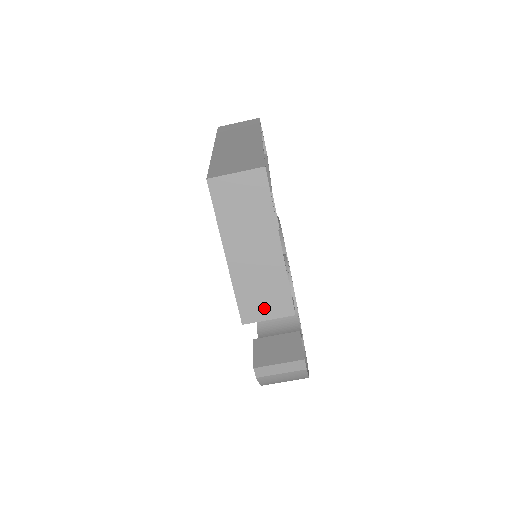
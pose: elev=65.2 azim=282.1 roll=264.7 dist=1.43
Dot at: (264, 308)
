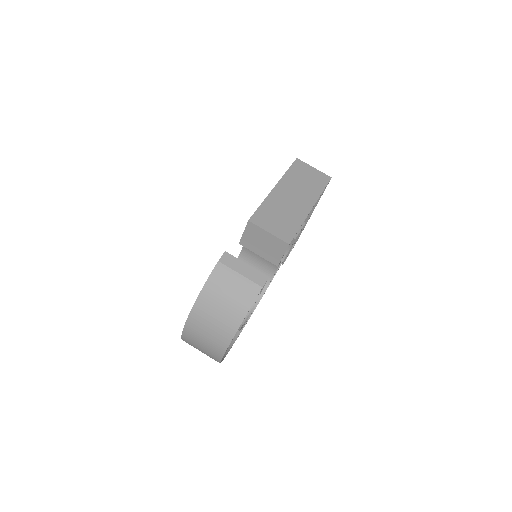
Dot at: (272, 225)
